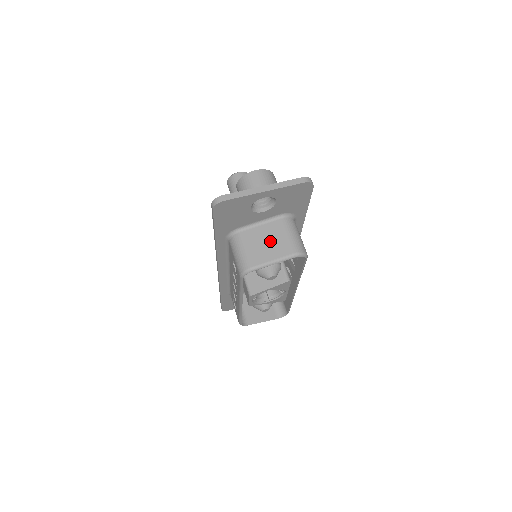
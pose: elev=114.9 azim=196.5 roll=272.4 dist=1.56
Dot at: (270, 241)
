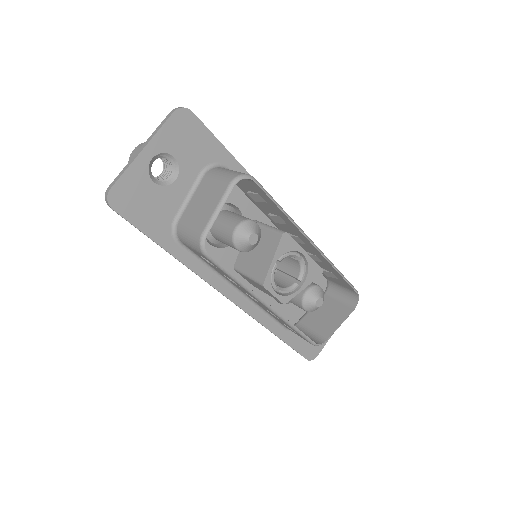
Dot at: (205, 198)
